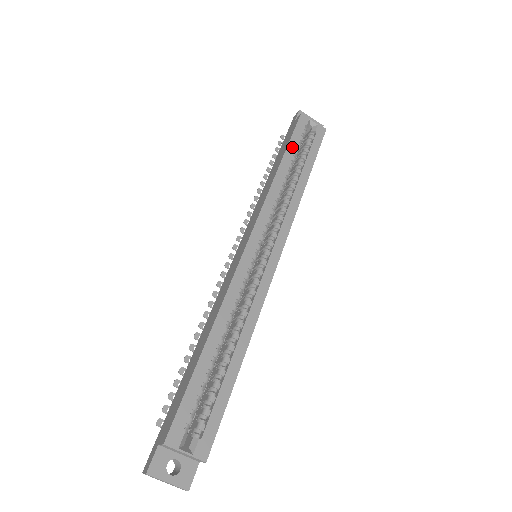
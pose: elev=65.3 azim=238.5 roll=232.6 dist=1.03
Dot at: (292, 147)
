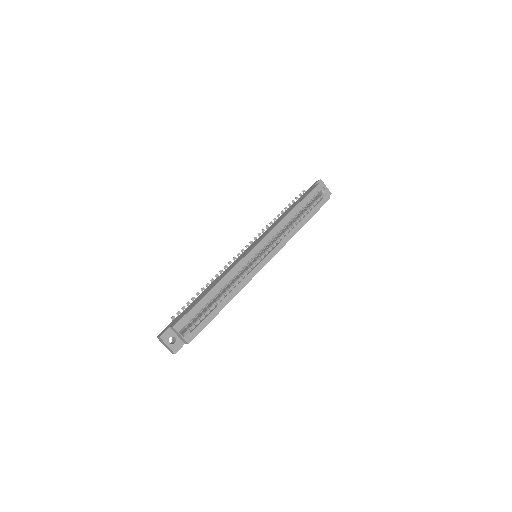
Dot at: (304, 202)
